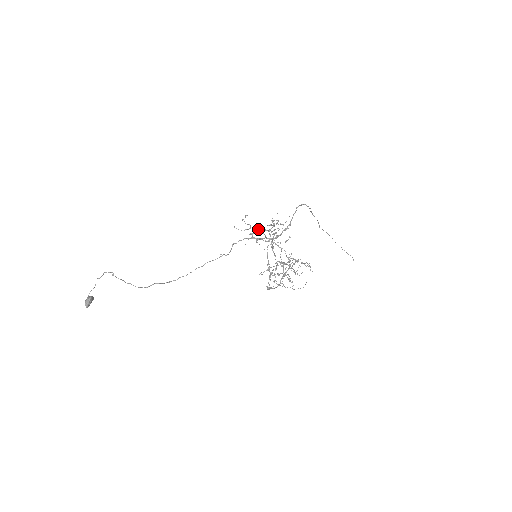
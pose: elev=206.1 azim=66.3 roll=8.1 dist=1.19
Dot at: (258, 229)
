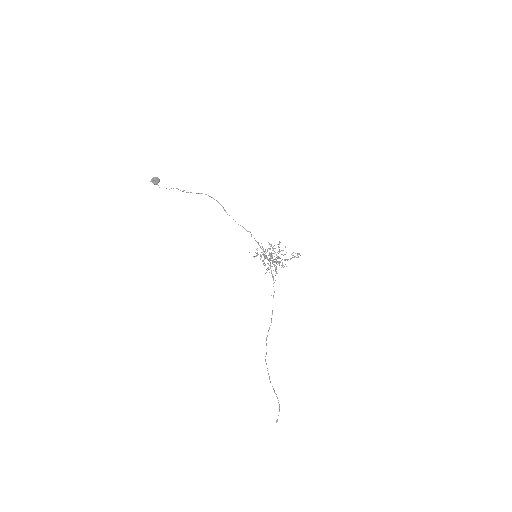
Dot at: occluded
